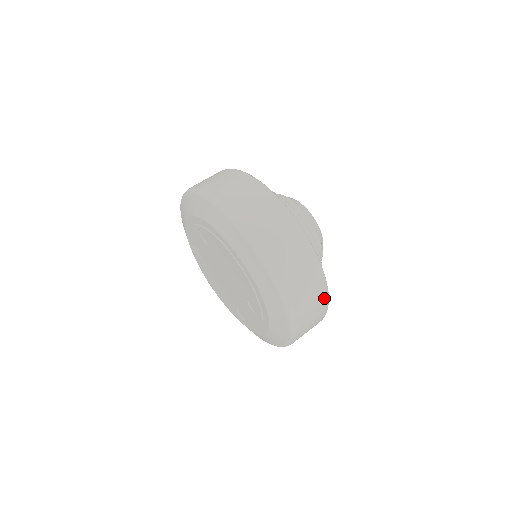
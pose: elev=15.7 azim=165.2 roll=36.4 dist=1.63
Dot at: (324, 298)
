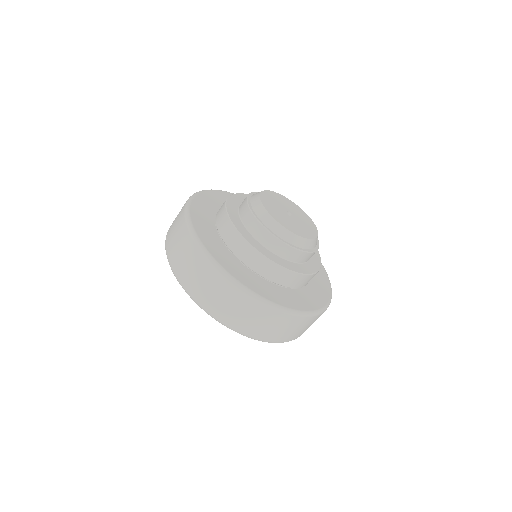
Dot at: (318, 316)
